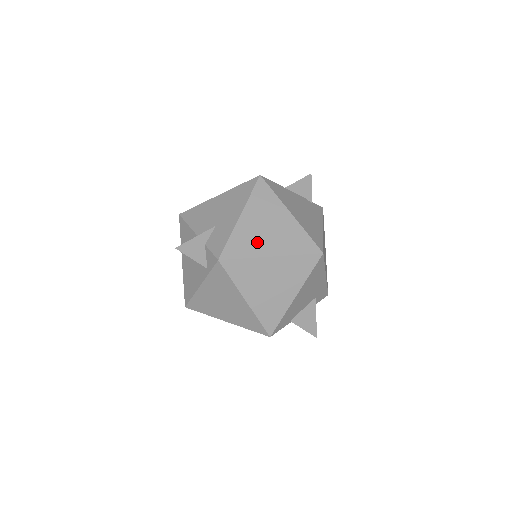
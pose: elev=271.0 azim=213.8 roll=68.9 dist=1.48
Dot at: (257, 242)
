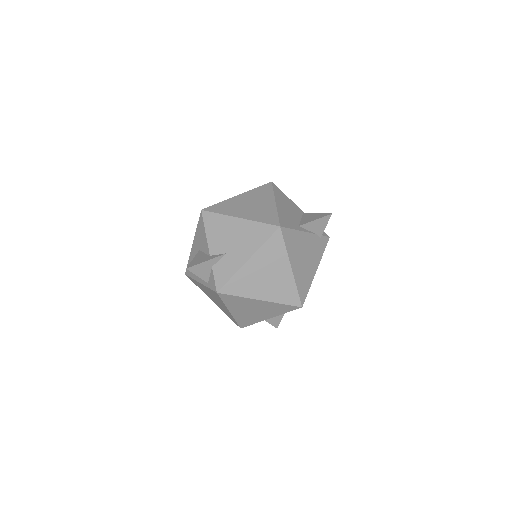
Dot at: (253, 286)
